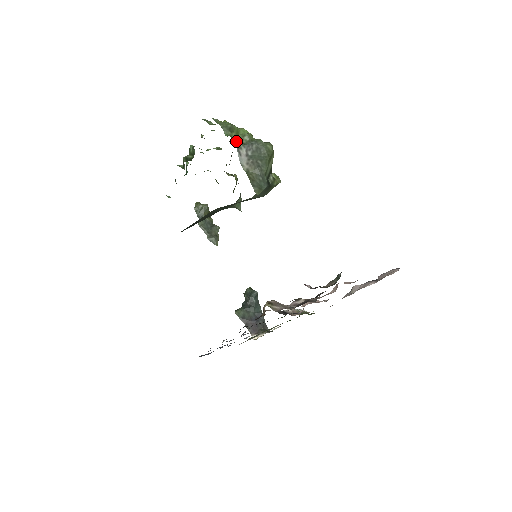
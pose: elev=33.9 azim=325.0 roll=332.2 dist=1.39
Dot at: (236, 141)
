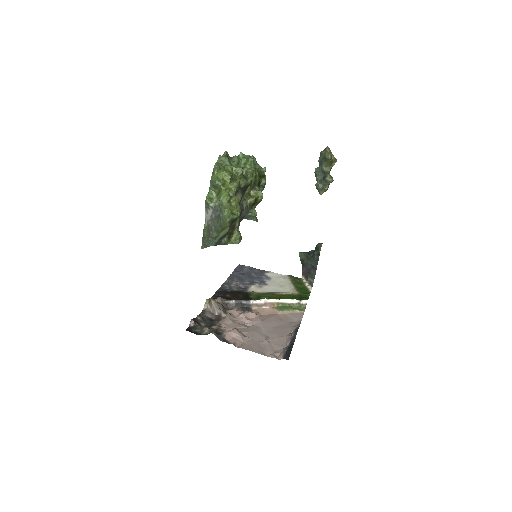
Dot at: (206, 203)
